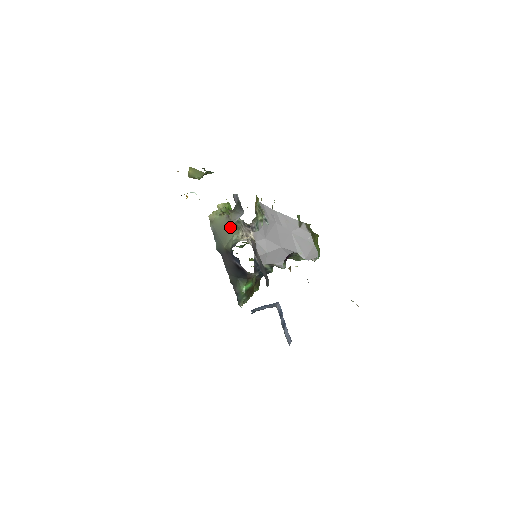
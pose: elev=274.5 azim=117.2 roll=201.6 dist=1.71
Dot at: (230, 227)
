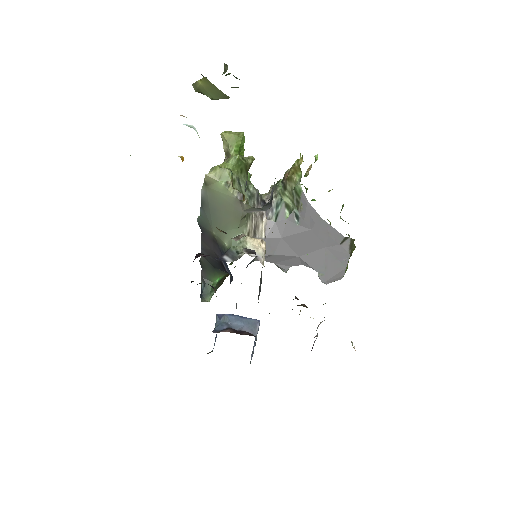
Dot at: (237, 216)
